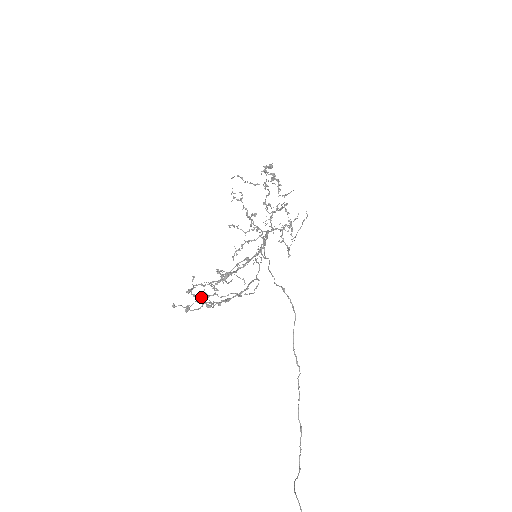
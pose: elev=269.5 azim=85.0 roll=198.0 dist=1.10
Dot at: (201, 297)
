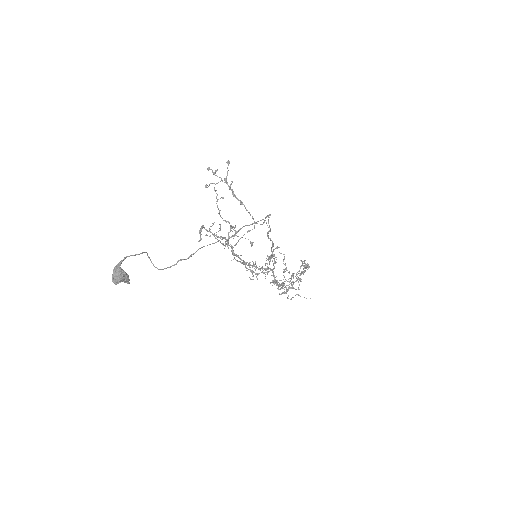
Dot at: occluded
